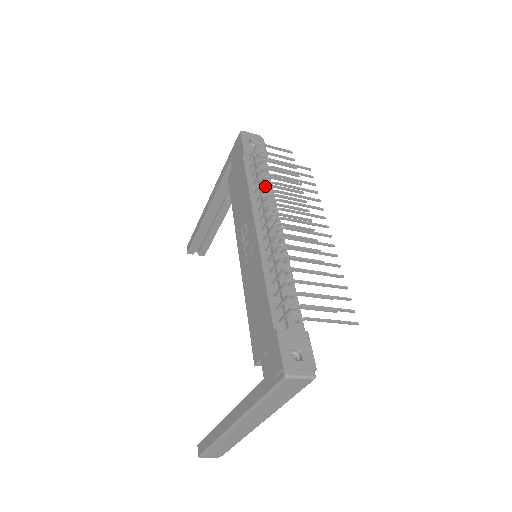
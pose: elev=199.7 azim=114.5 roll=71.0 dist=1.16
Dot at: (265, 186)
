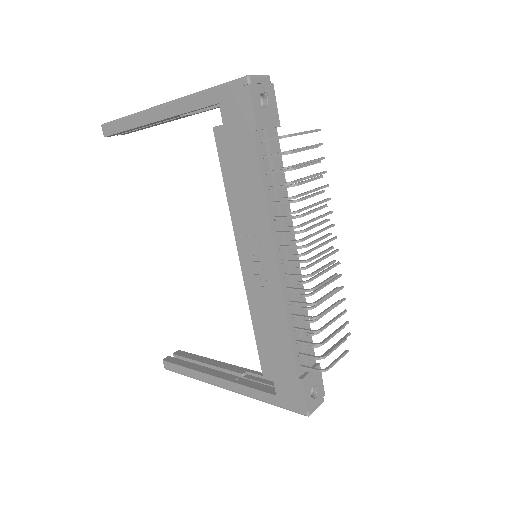
Dot at: (295, 217)
